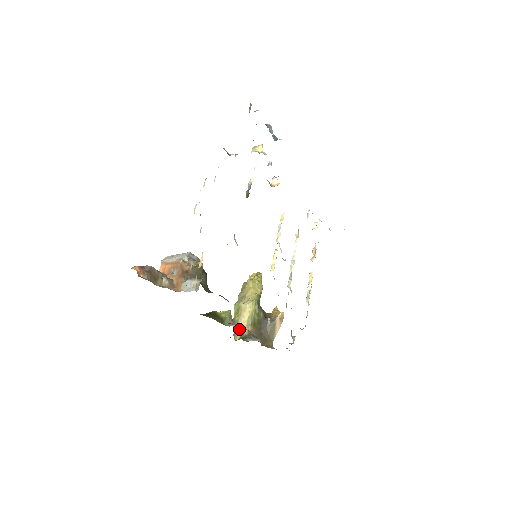
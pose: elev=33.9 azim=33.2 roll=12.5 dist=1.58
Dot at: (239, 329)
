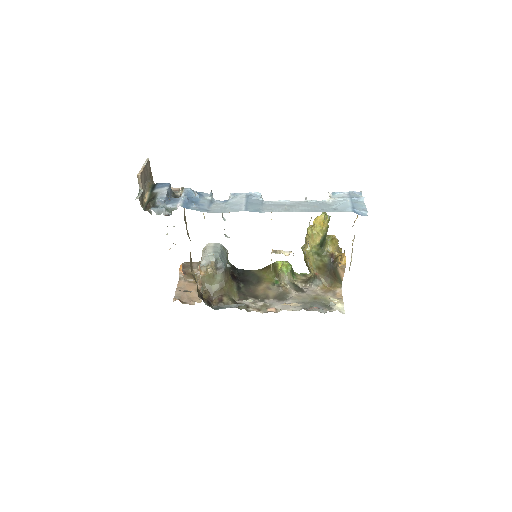
Dot at: (309, 268)
